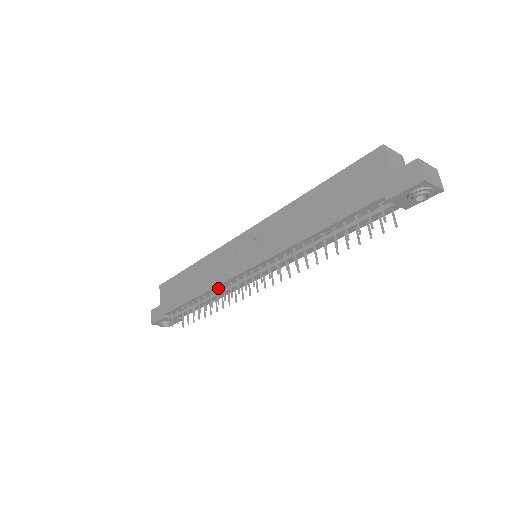
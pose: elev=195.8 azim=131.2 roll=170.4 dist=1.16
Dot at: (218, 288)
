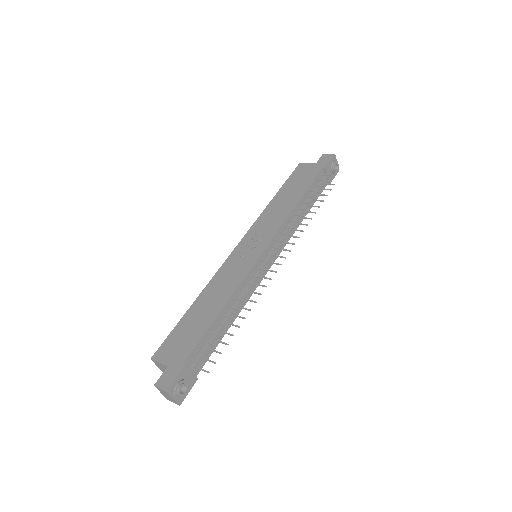
Dot at: (240, 288)
